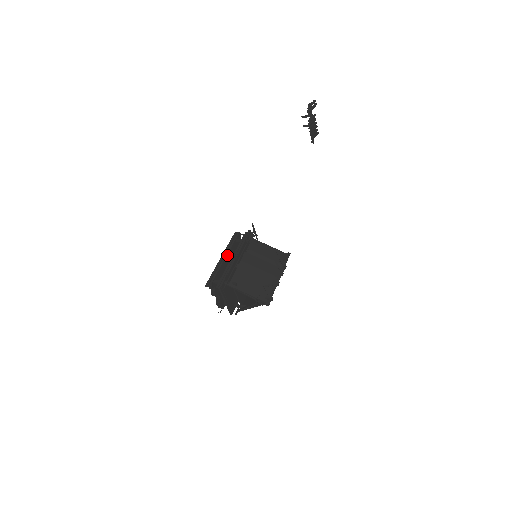
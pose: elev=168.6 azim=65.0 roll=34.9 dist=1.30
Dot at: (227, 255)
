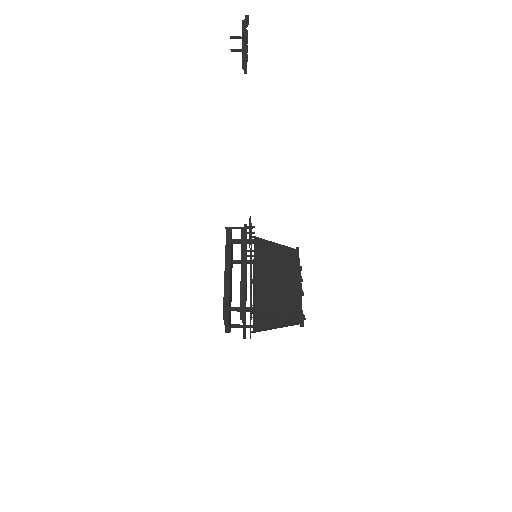
Dot at: (230, 266)
